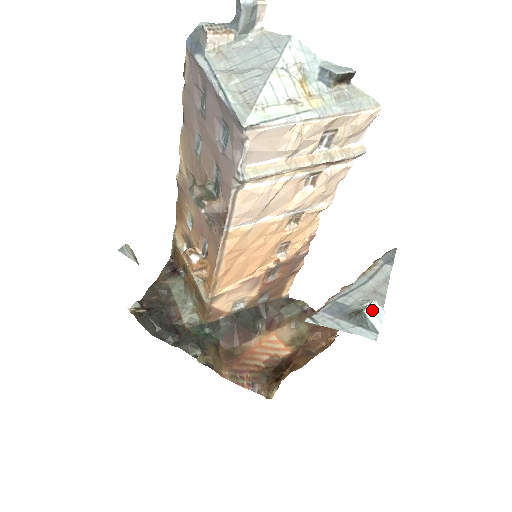
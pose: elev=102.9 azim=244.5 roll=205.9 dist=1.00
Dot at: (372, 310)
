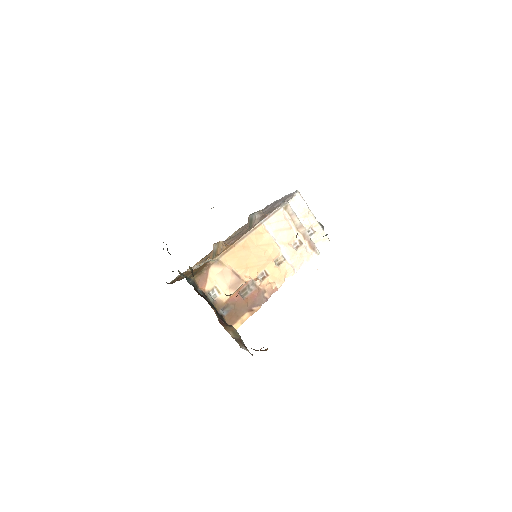
Dot at: occluded
